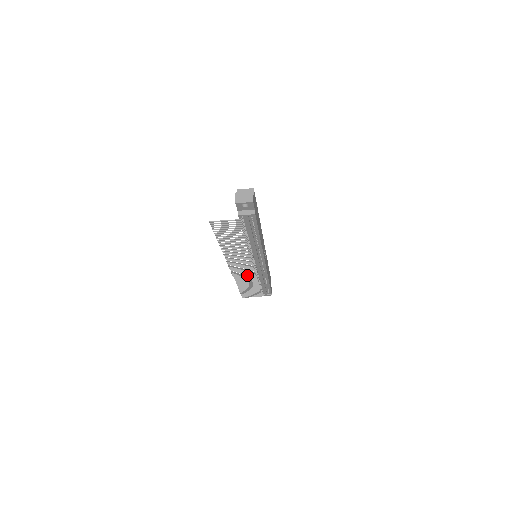
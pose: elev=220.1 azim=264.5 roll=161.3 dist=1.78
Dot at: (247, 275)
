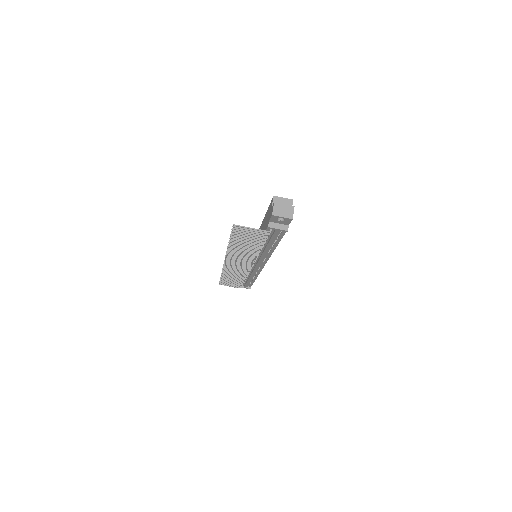
Dot at: (238, 271)
